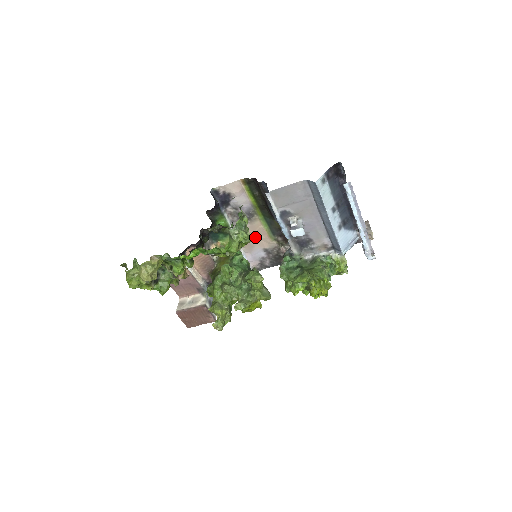
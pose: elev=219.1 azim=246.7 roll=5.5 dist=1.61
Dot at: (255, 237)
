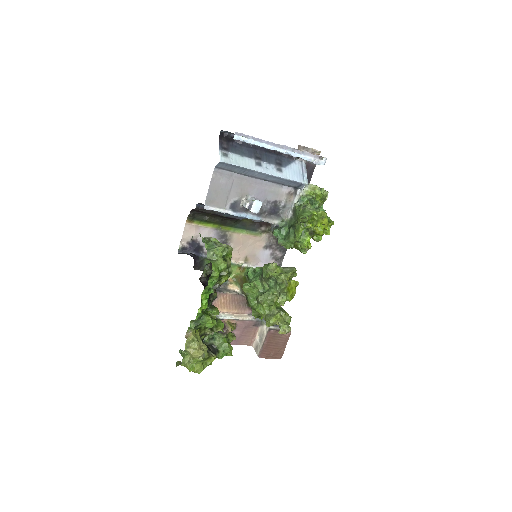
Dot at: (247, 247)
